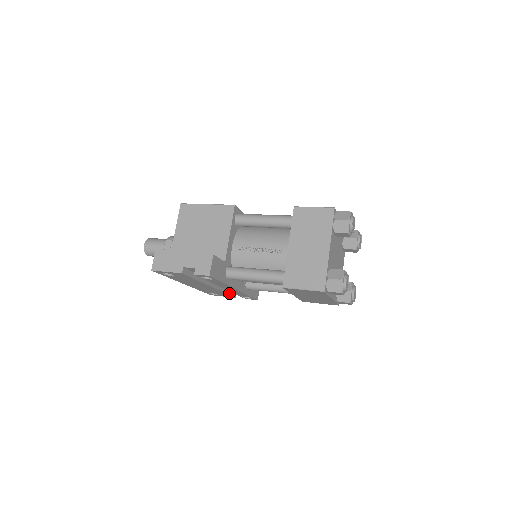
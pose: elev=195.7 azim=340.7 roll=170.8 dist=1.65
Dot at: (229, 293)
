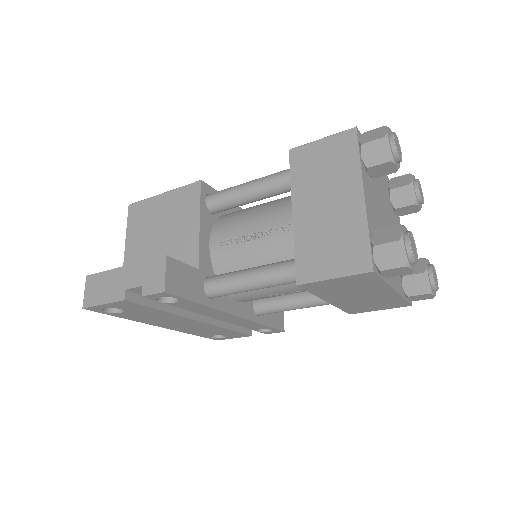
Dot at: (237, 329)
